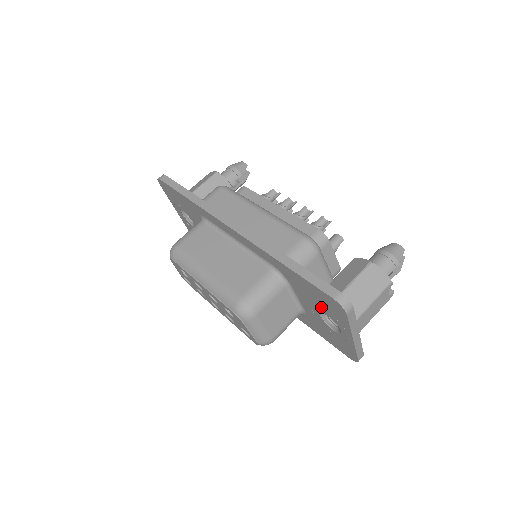
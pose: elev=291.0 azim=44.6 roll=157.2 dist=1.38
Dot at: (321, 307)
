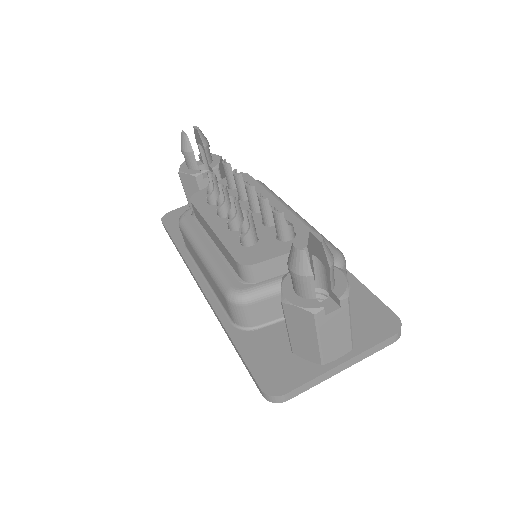
Dot at: occluded
